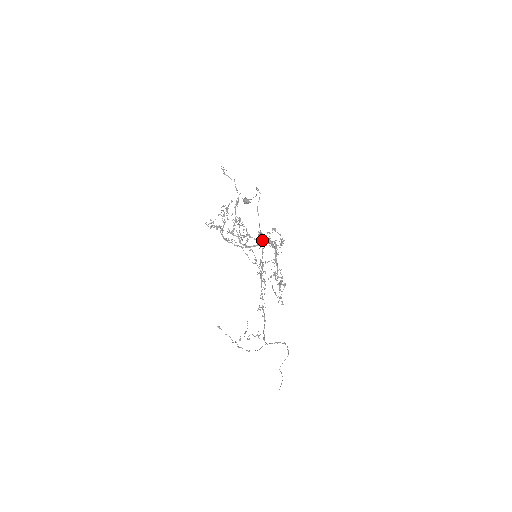
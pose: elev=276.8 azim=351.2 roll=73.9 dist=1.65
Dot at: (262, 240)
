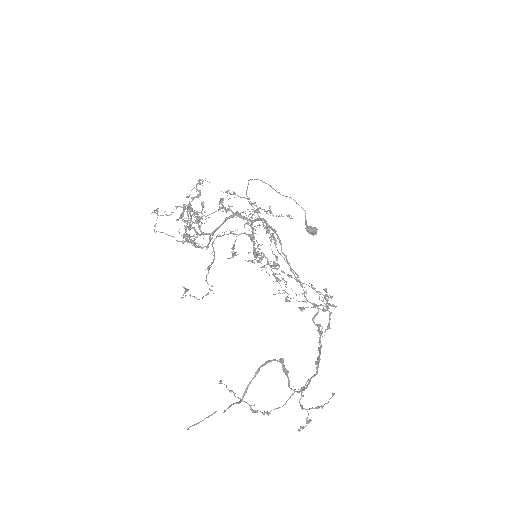
Dot at: (213, 212)
